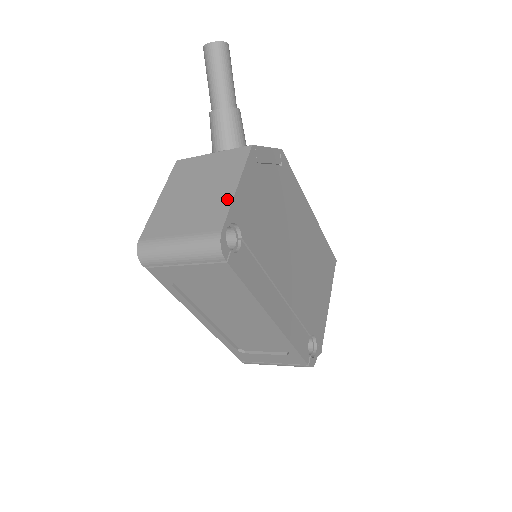
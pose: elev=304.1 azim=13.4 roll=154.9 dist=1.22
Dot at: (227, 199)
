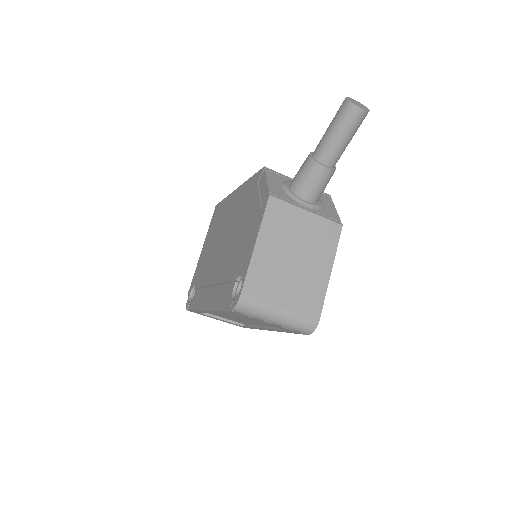
Dot at: (323, 284)
